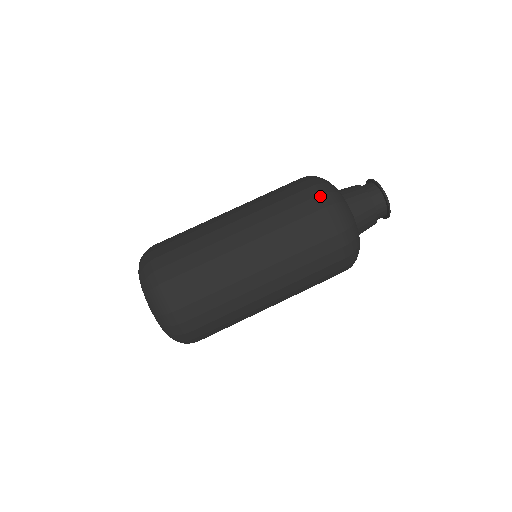
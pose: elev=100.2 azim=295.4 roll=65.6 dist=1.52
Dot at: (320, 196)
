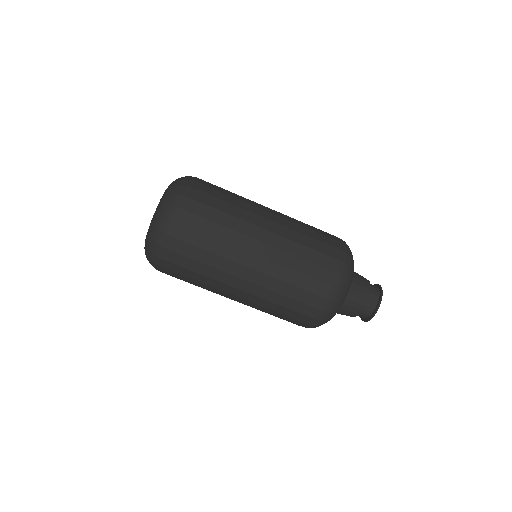
Dot at: (341, 251)
